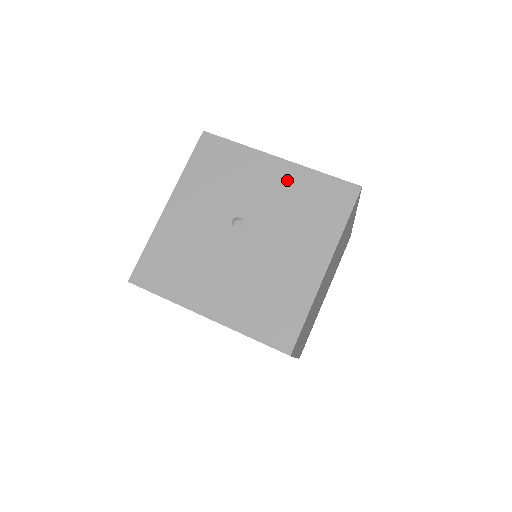
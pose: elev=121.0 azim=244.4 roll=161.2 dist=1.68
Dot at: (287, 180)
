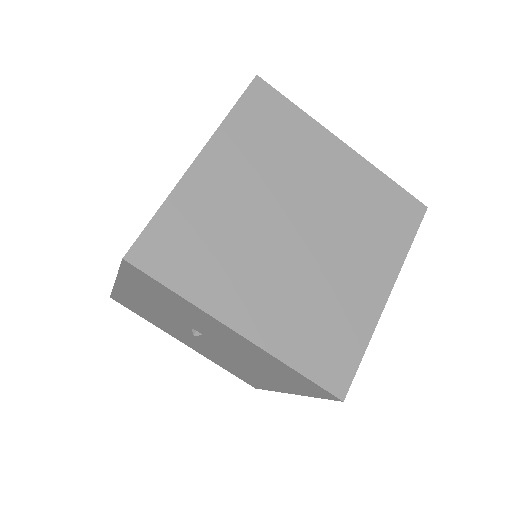
Dot at: (250, 349)
